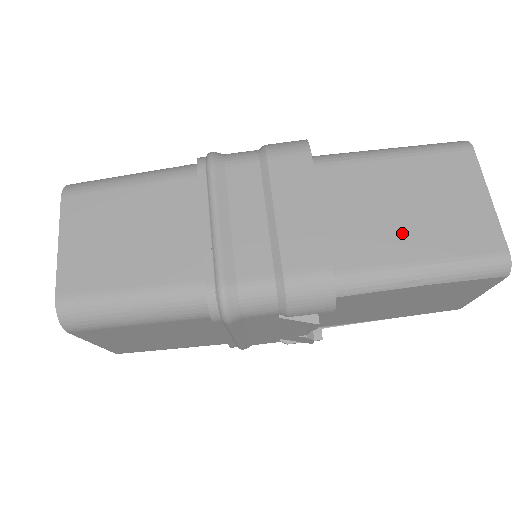
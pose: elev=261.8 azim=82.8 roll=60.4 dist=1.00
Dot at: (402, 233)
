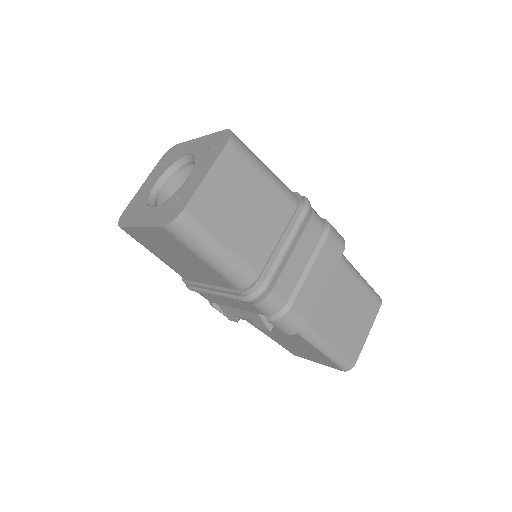
Dot at: (335, 322)
